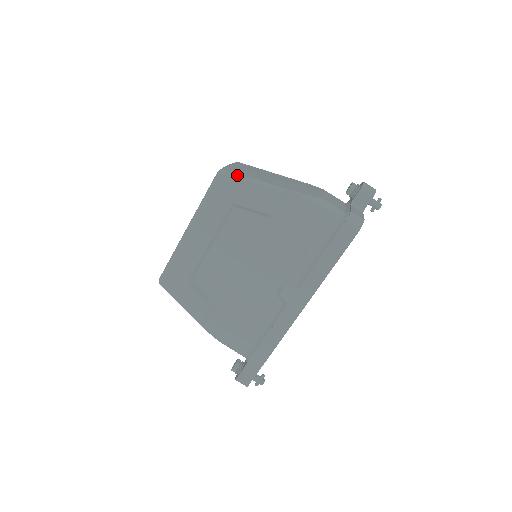
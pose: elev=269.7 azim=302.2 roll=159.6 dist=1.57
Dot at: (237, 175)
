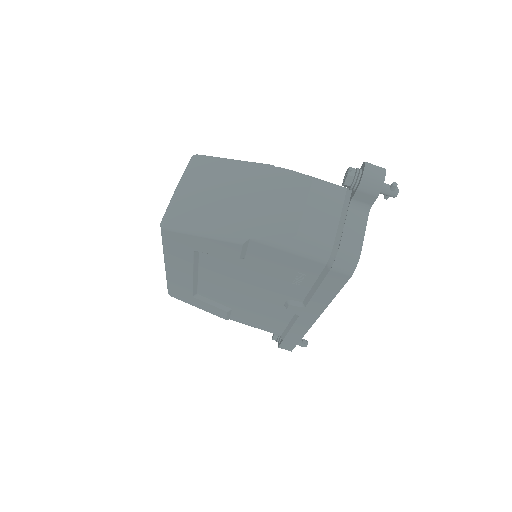
Dot at: (182, 229)
